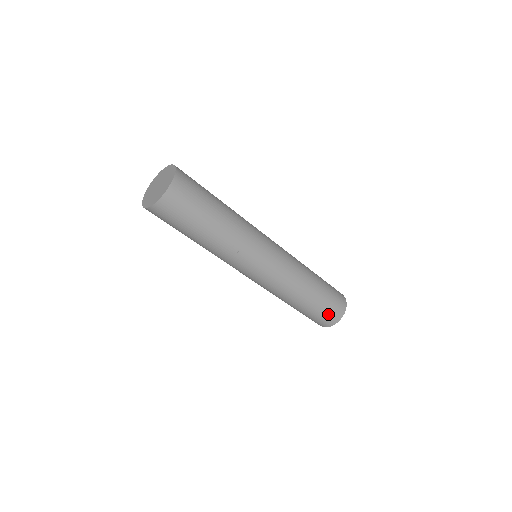
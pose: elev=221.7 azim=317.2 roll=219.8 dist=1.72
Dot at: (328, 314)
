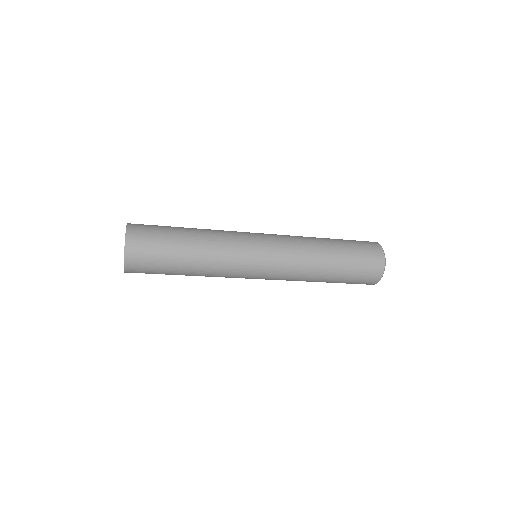
Dot at: (363, 278)
